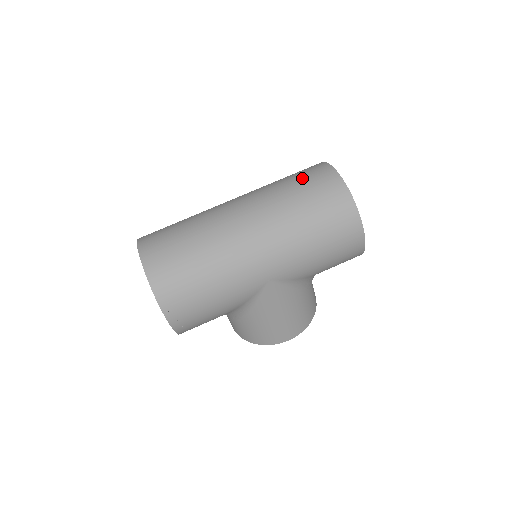
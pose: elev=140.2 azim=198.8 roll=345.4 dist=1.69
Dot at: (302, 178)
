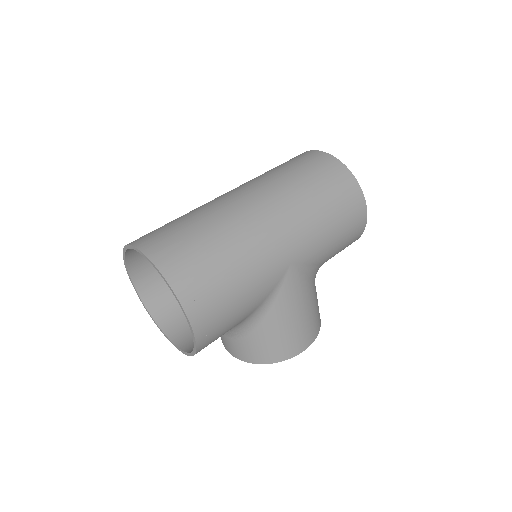
Dot at: (293, 162)
